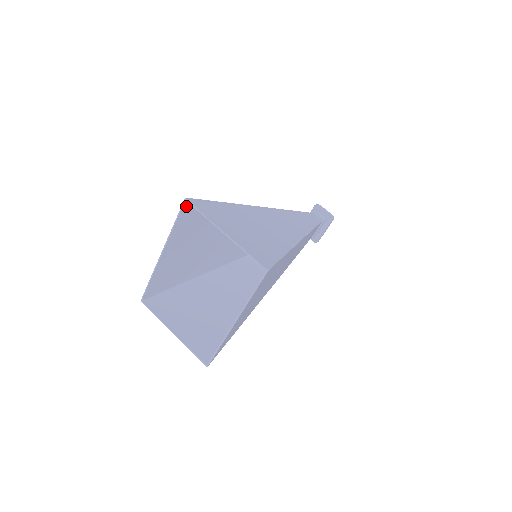
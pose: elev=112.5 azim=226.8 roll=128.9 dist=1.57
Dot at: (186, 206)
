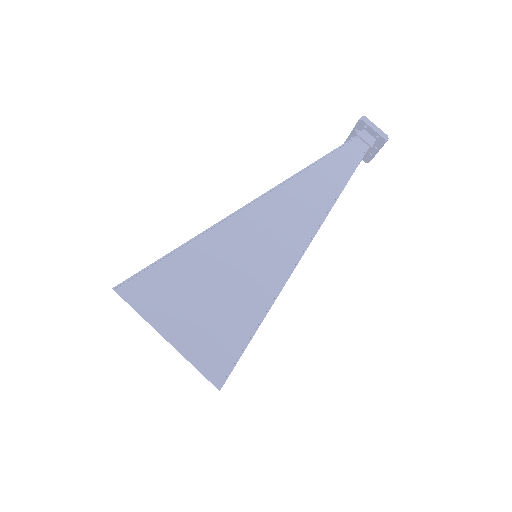
Dot at: occluded
